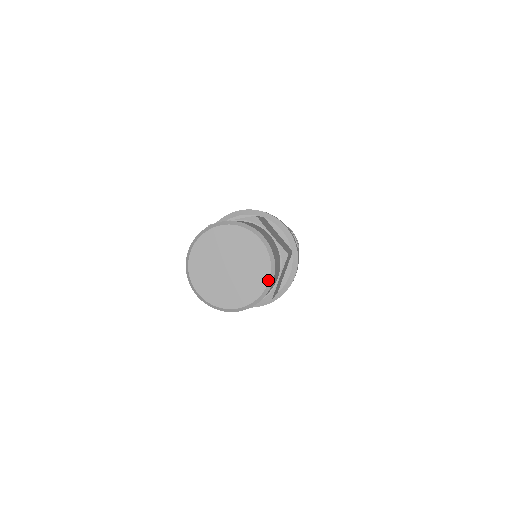
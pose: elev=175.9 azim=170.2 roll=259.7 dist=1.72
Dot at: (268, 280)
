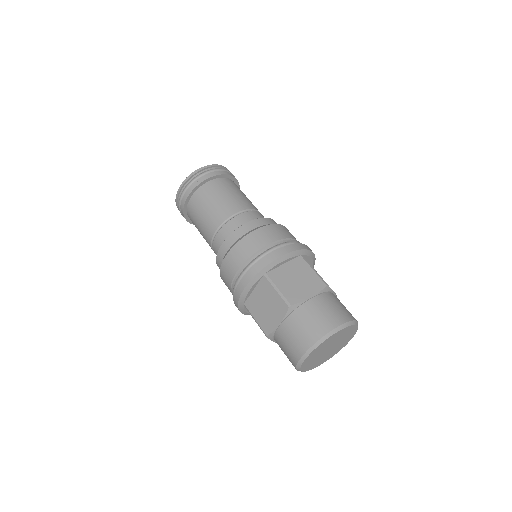
Dot at: (356, 326)
